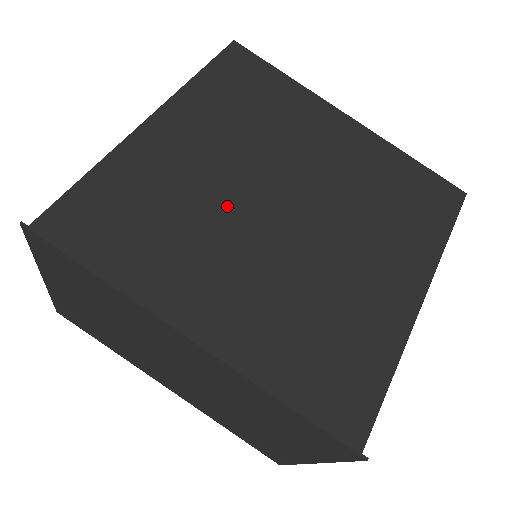
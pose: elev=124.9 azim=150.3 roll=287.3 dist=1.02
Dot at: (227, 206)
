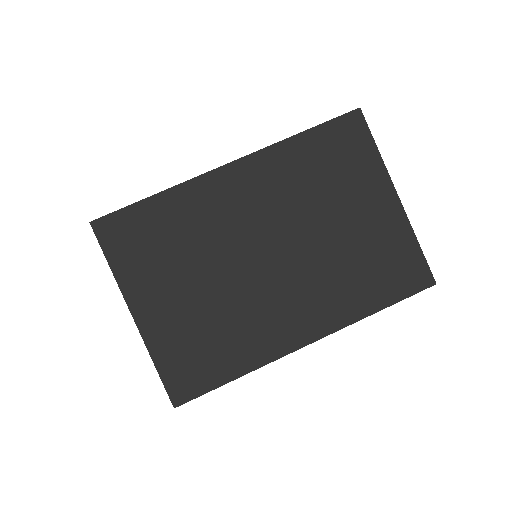
Dot at: occluded
